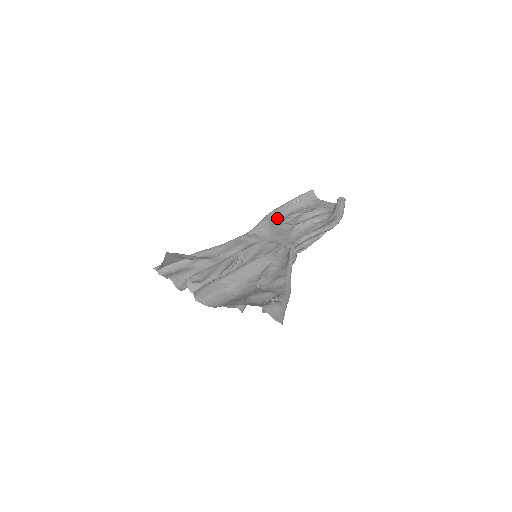
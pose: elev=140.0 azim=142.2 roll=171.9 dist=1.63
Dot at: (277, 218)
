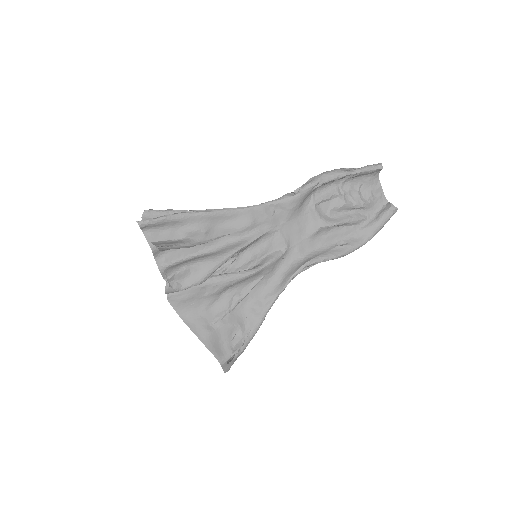
Dot at: (315, 190)
